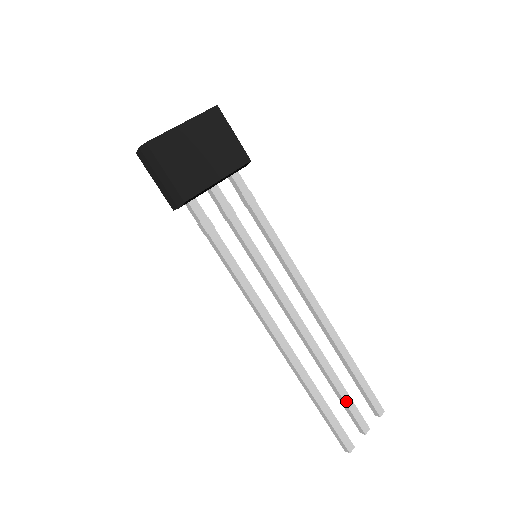
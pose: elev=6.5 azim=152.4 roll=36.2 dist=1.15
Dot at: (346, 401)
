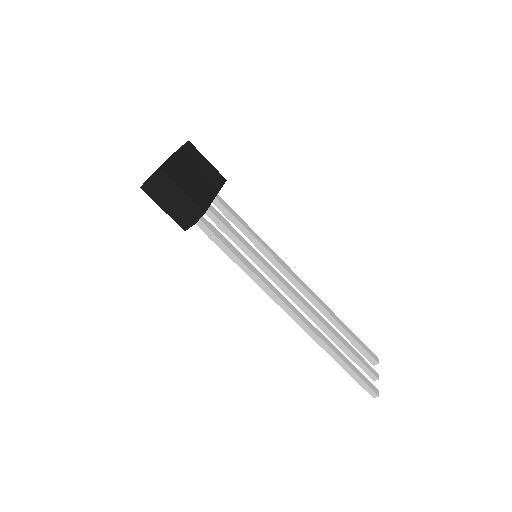
Dot at: (357, 356)
